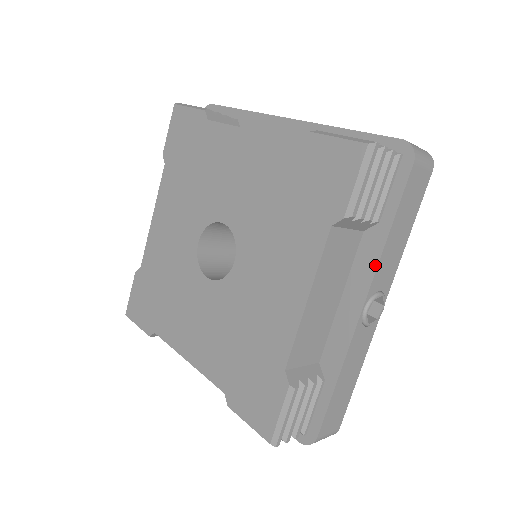
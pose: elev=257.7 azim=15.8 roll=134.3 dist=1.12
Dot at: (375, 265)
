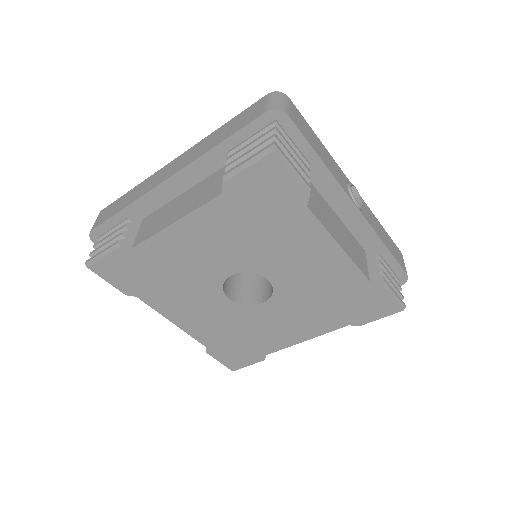
Dot at: (336, 183)
